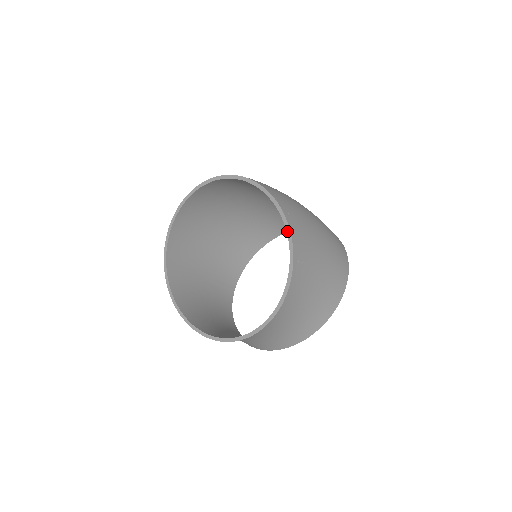
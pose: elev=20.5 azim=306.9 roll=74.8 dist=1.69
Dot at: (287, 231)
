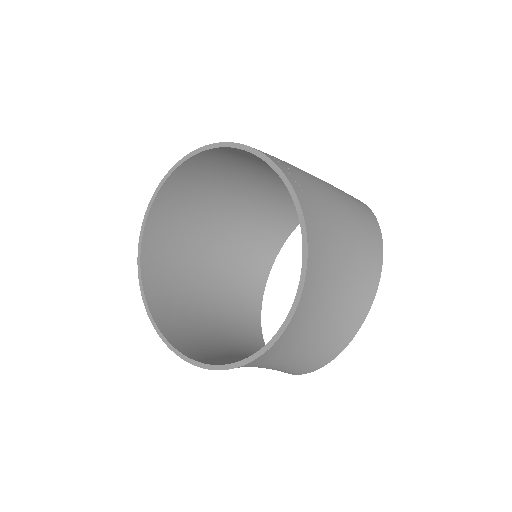
Dot at: (260, 157)
